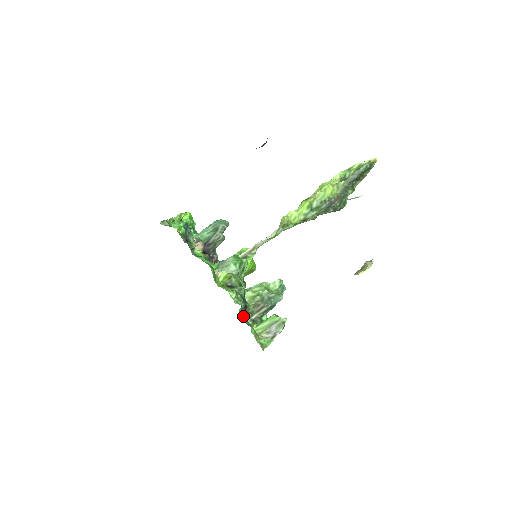
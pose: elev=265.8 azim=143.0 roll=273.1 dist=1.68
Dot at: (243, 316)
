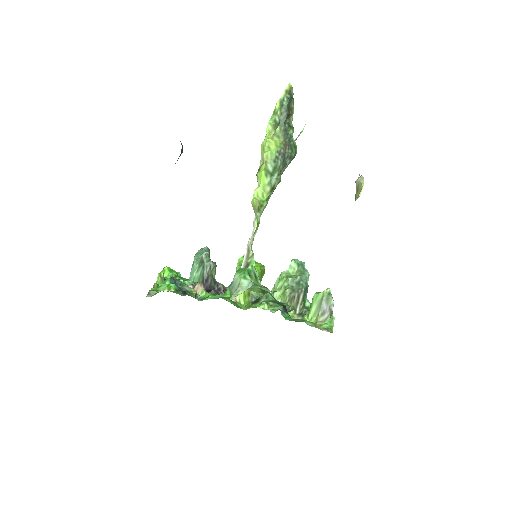
Dot at: (289, 318)
